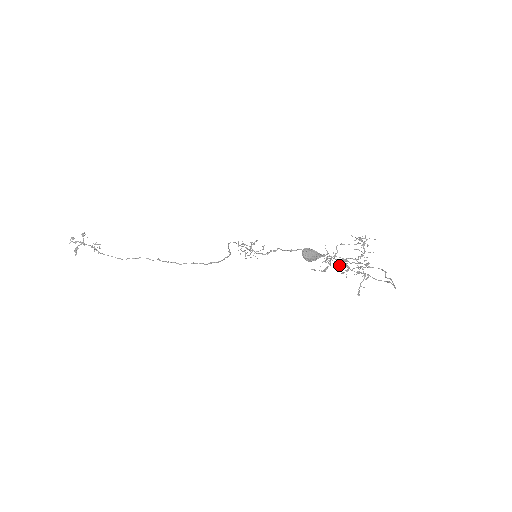
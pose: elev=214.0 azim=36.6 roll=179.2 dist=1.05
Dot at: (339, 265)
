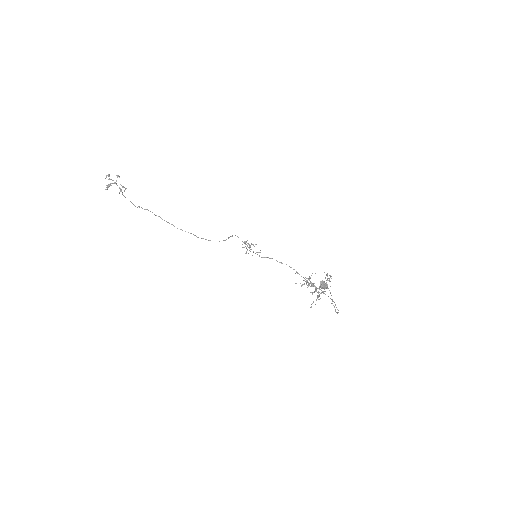
Dot at: (307, 285)
